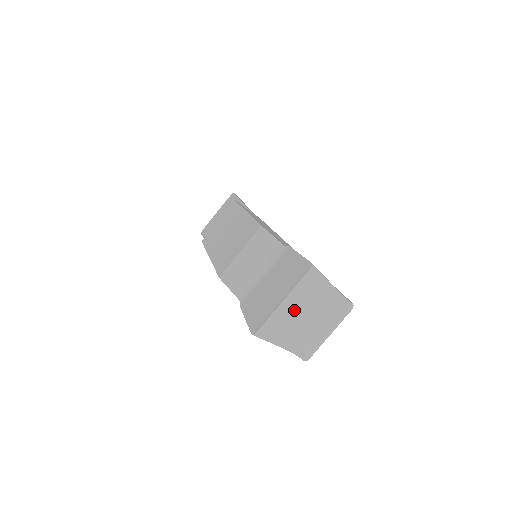
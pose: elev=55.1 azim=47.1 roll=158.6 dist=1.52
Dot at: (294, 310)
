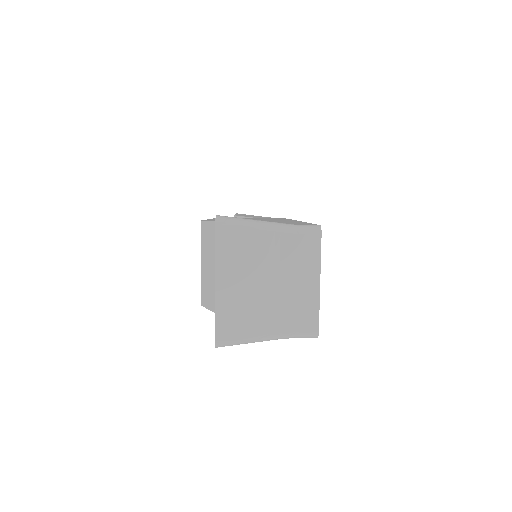
Dot at: (241, 285)
